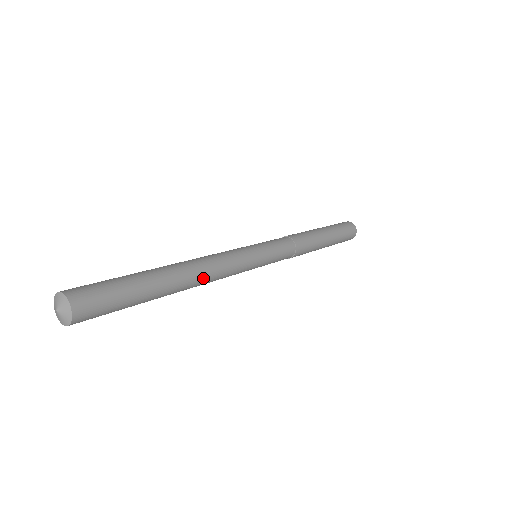
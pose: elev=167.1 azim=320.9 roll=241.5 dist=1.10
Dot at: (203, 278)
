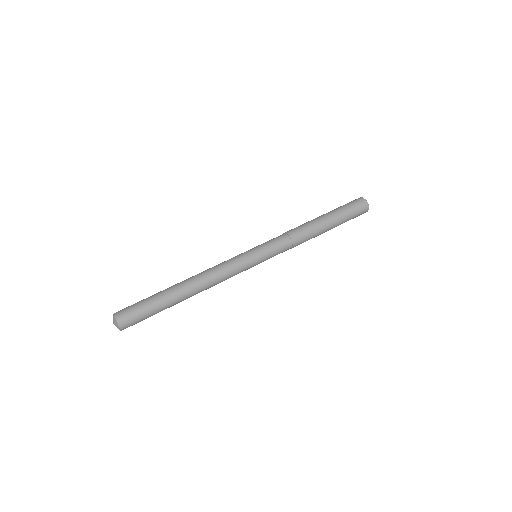
Dot at: occluded
